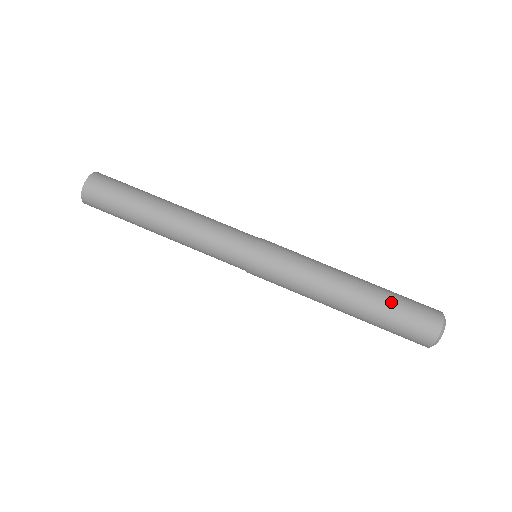
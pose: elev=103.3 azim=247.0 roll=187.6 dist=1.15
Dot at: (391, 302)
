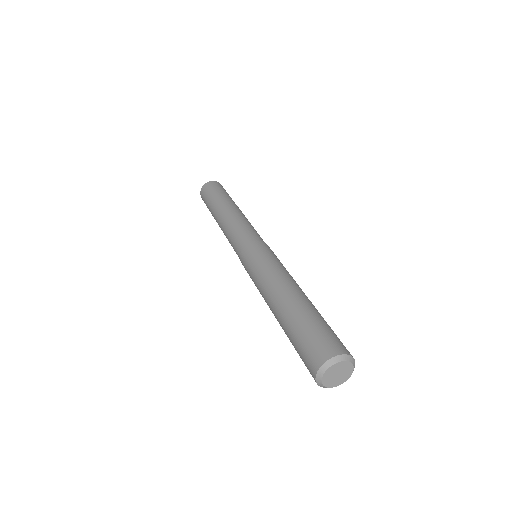
Dot at: (304, 318)
